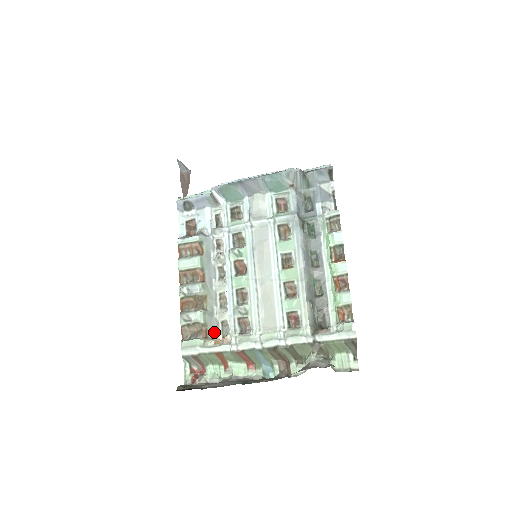
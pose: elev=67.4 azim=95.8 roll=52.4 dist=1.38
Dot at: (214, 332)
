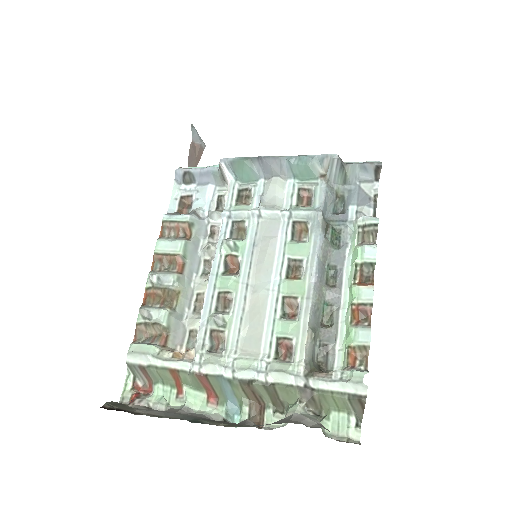
Dot at: (177, 341)
